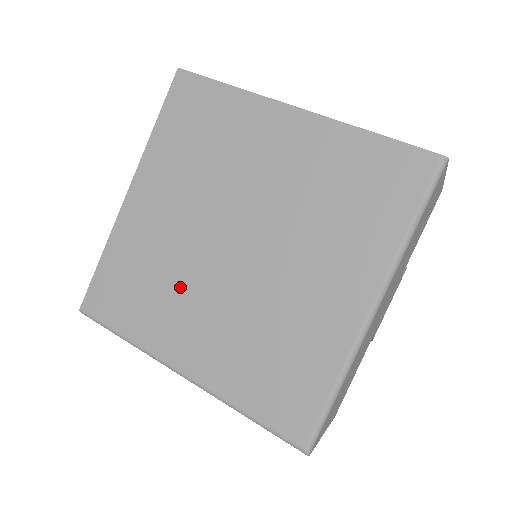
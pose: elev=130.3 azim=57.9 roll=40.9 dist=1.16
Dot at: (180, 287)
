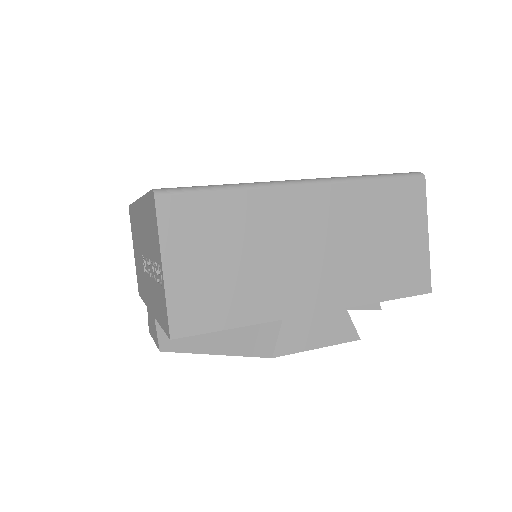
Dot at: occluded
